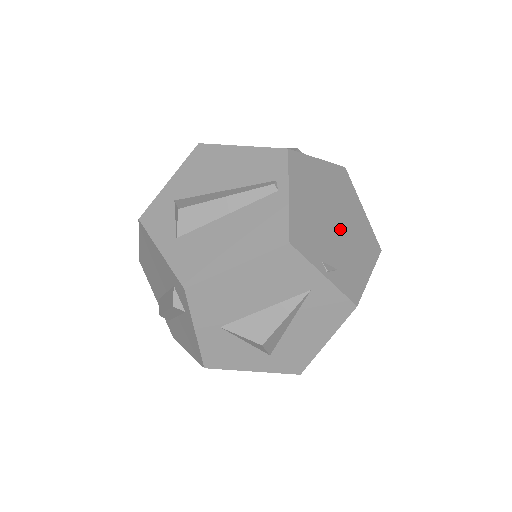
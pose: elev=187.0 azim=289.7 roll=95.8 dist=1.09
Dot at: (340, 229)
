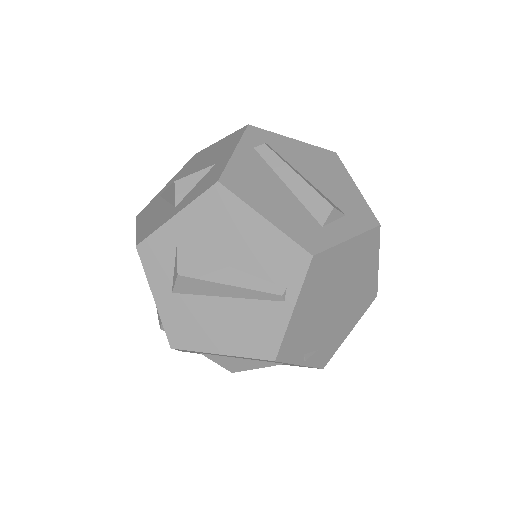
Dot at: (339, 307)
